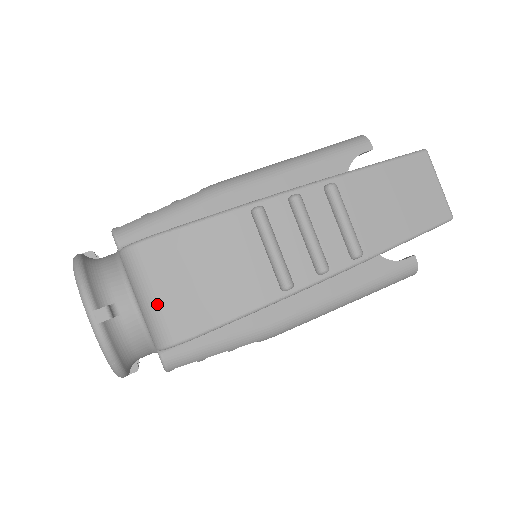
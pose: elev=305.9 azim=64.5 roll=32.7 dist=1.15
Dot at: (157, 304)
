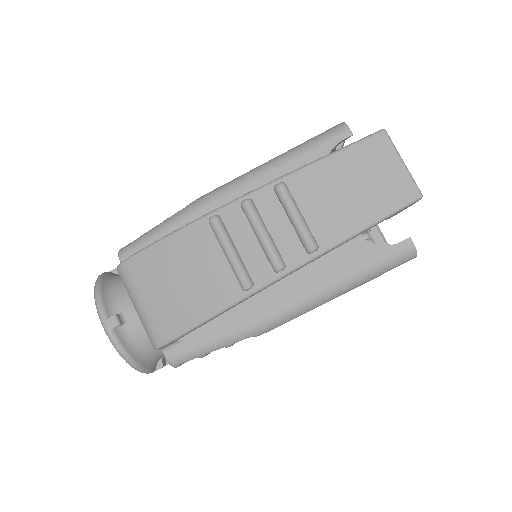
Dot at: (145, 311)
